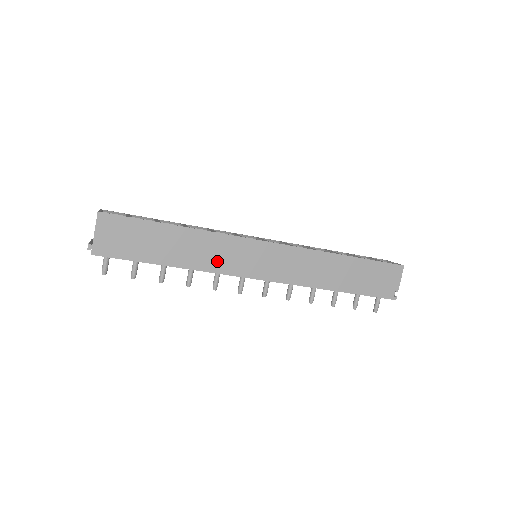
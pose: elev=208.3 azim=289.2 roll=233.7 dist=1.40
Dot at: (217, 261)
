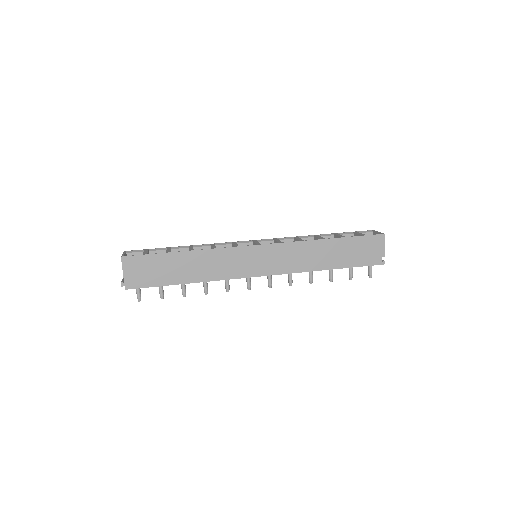
Dot at: (222, 270)
